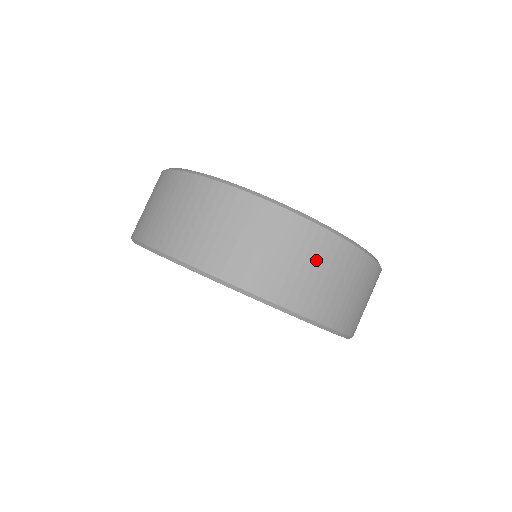
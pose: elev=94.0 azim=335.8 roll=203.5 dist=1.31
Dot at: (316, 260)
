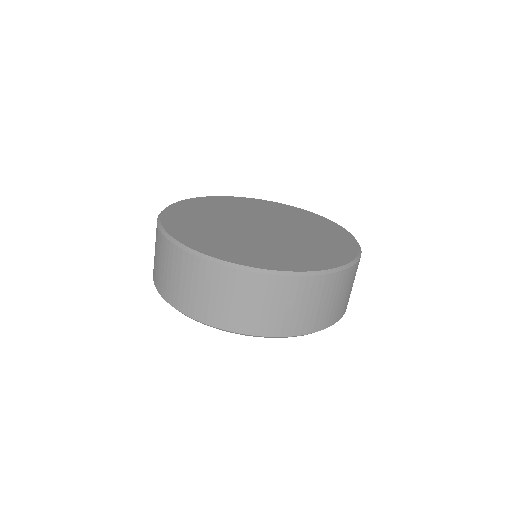
Dot at: (332, 294)
